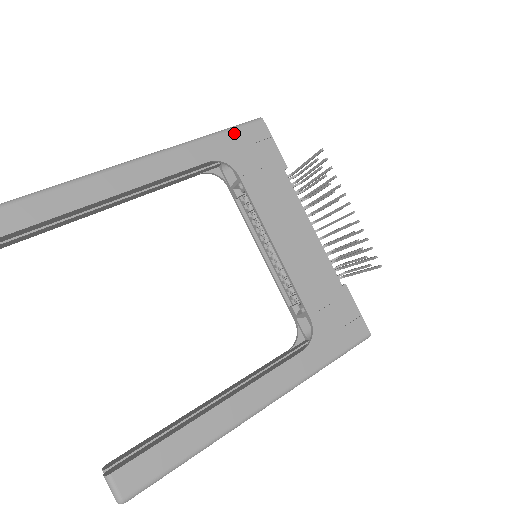
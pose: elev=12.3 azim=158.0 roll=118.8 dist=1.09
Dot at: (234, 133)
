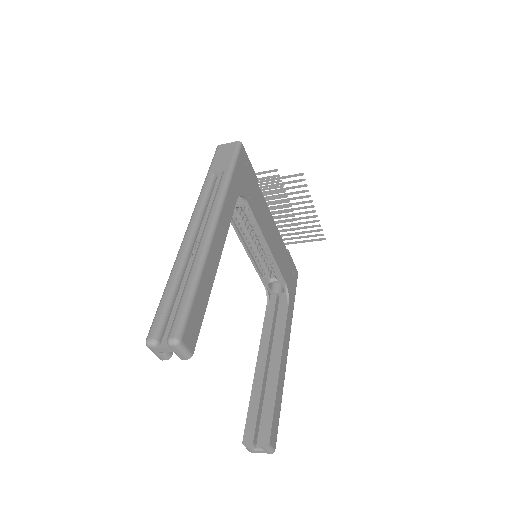
Dot at: (237, 166)
